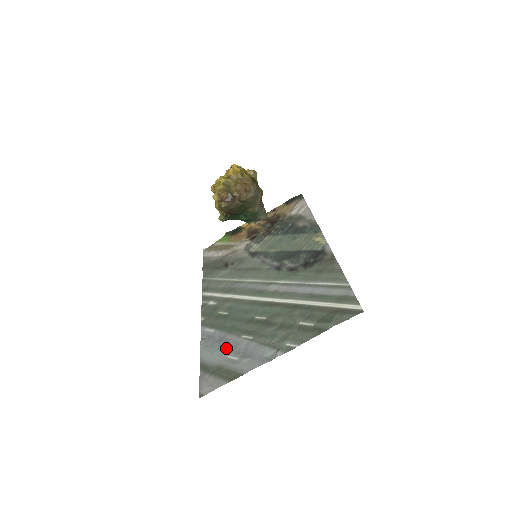
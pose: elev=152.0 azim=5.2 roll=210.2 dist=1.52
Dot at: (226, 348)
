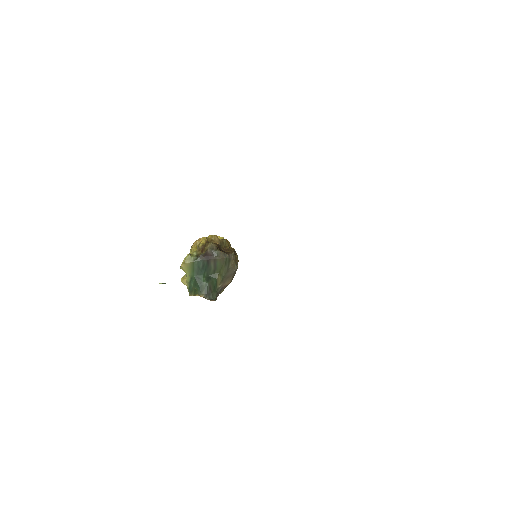
Dot at: occluded
